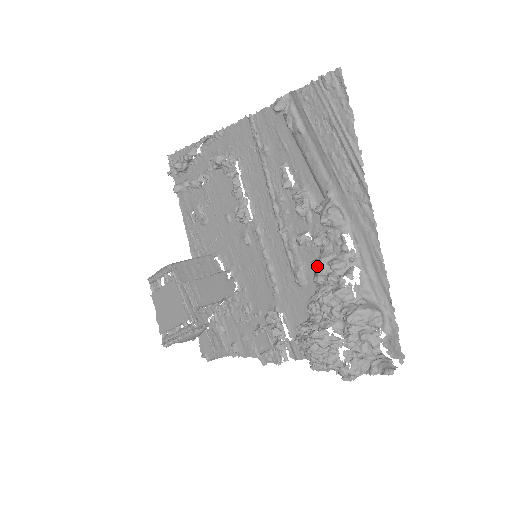
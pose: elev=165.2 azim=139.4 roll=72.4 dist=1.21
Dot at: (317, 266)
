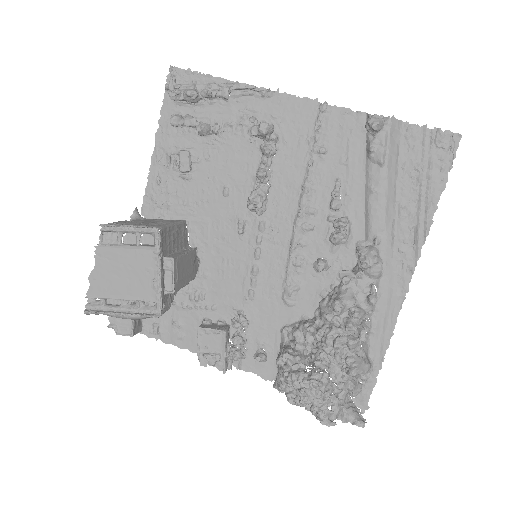
Dot at: (341, 308)
